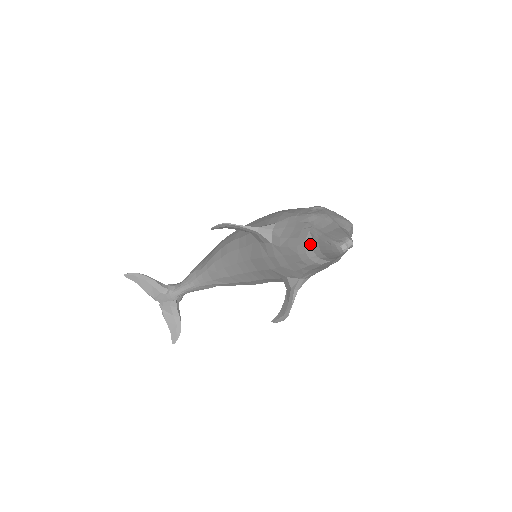
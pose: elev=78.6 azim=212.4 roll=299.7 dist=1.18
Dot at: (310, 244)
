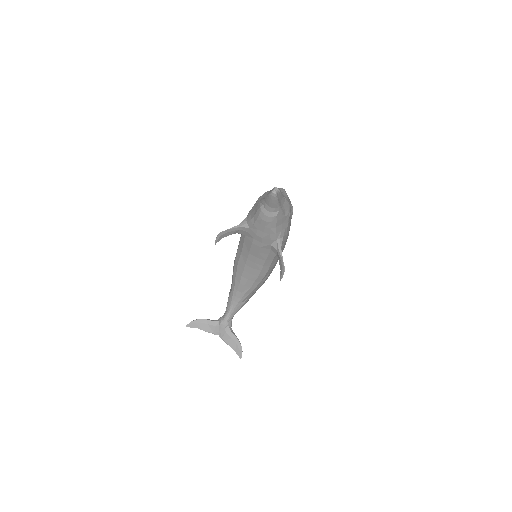
Dot at: (263, 208)
